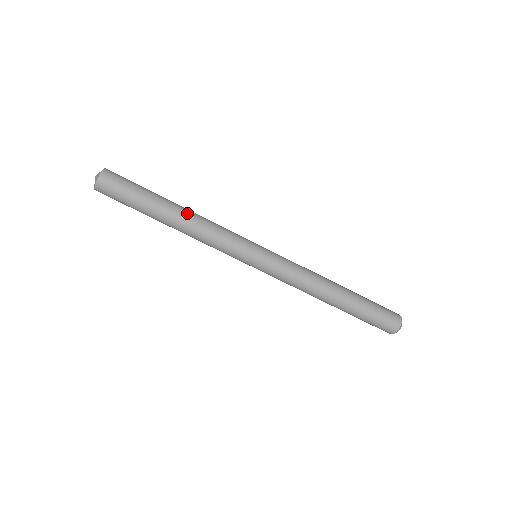
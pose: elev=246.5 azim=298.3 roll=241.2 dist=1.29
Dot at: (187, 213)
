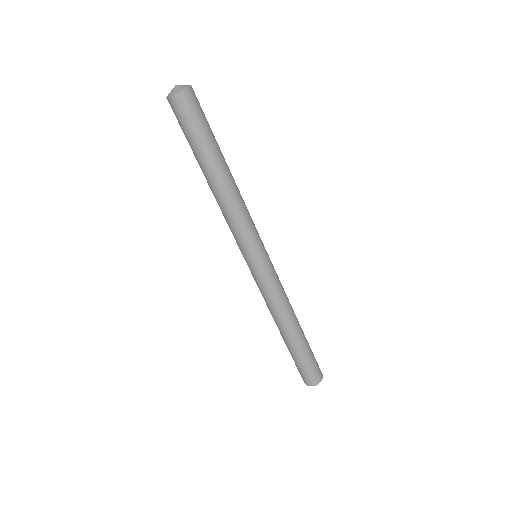
Dot at: (225, 186)
